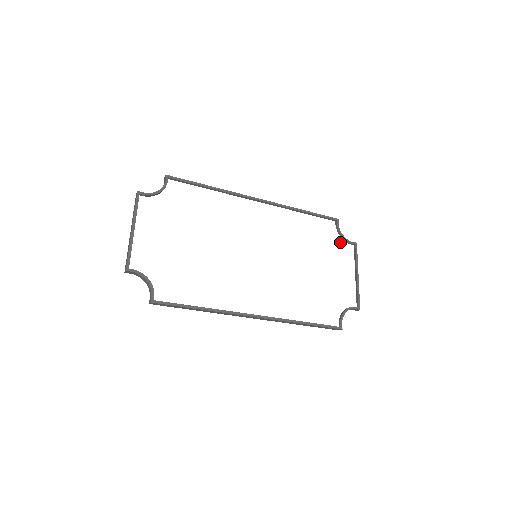
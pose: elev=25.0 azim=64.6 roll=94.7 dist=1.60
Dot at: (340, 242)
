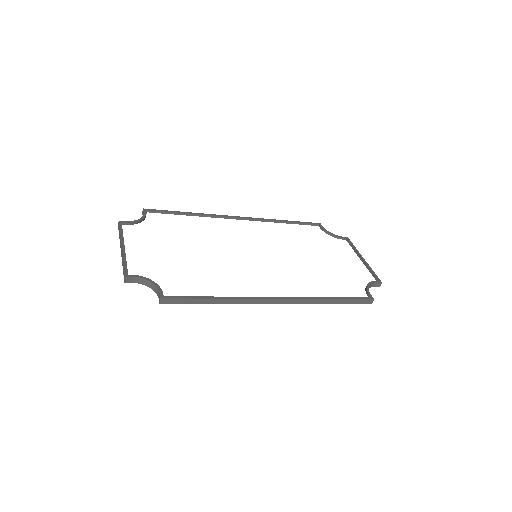
Dot at: (332, 239)
